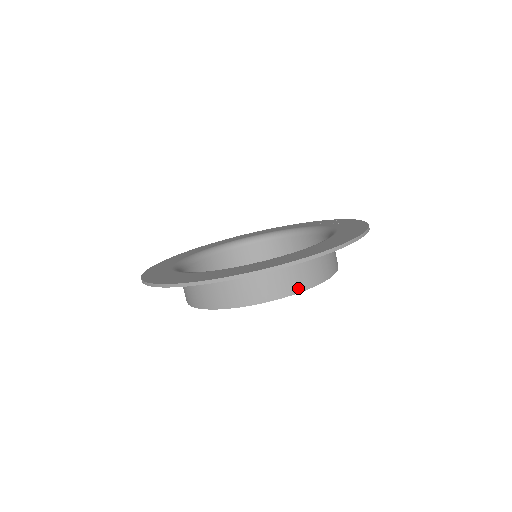
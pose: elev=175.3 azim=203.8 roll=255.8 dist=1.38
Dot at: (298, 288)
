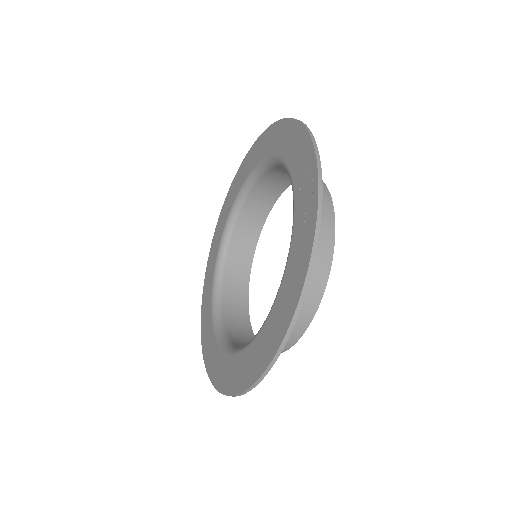
Dot at: occluded
